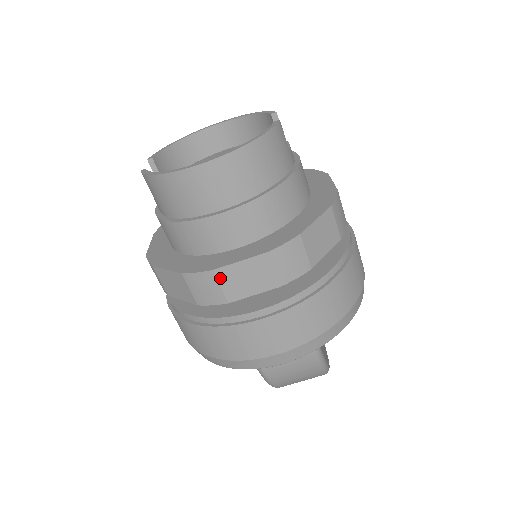
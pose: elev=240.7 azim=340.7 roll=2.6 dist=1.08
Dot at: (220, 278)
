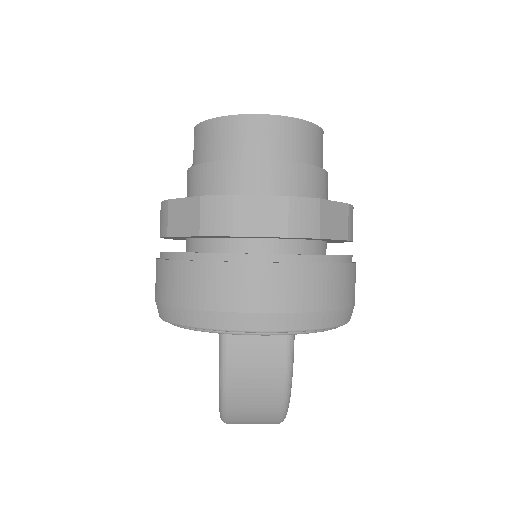
Dot at: (236, 206)
